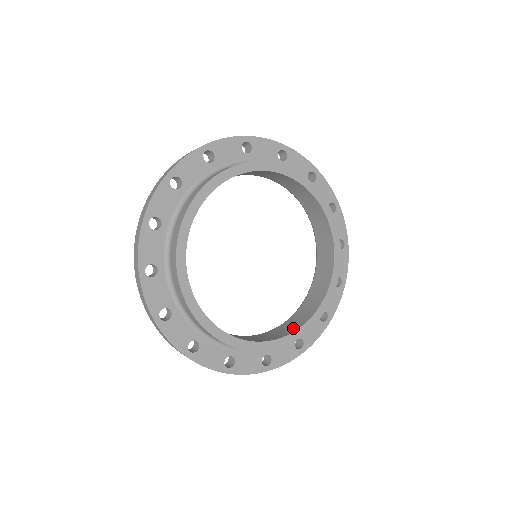
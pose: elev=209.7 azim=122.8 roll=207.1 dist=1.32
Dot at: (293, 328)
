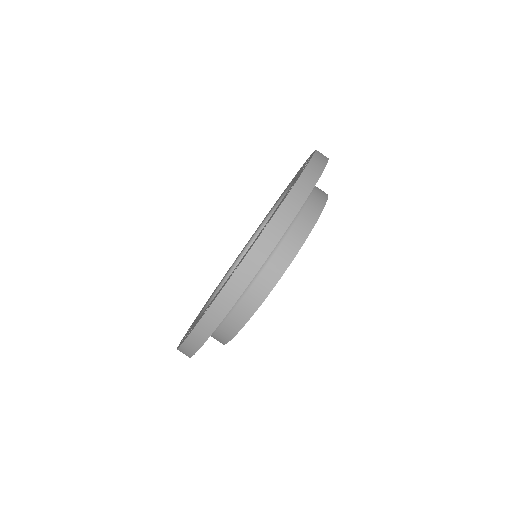
Dot at: occluded
